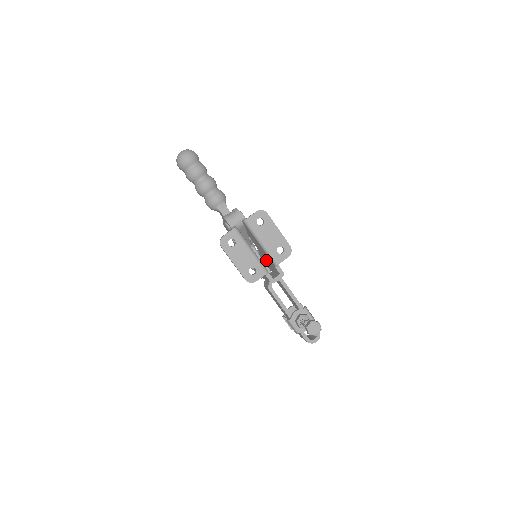
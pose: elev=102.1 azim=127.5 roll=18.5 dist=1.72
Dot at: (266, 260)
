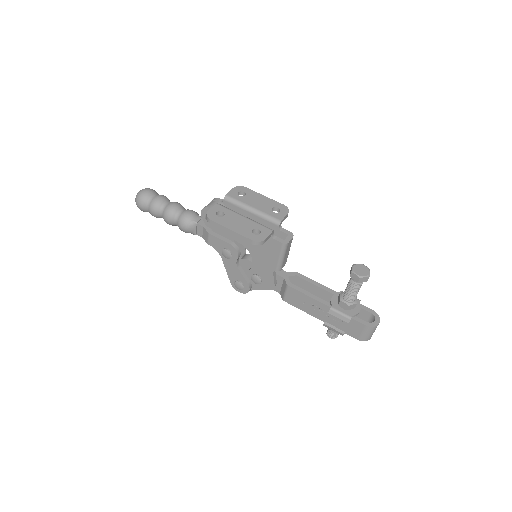
Dot at: occluded
